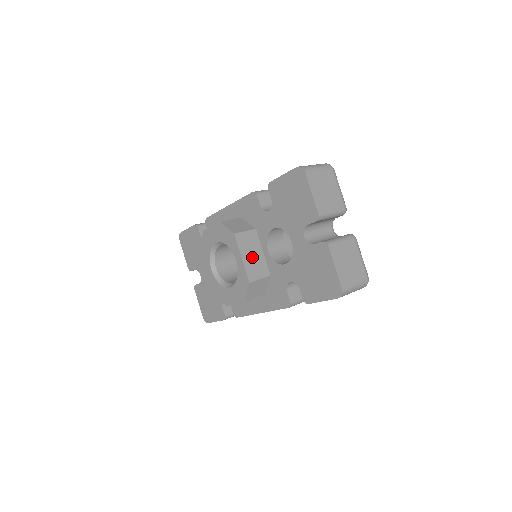
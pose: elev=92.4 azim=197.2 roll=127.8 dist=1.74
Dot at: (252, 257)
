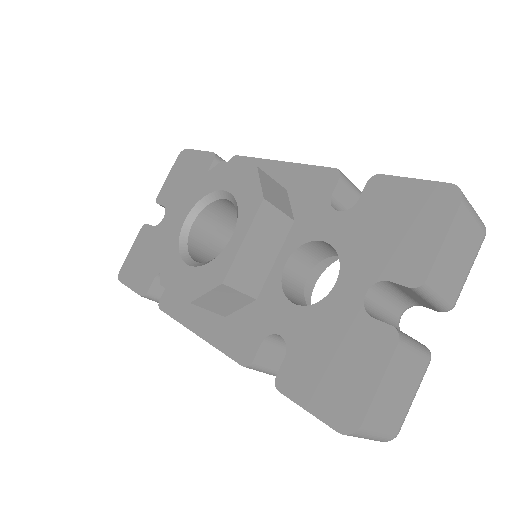
Dot at: (257, 252)
